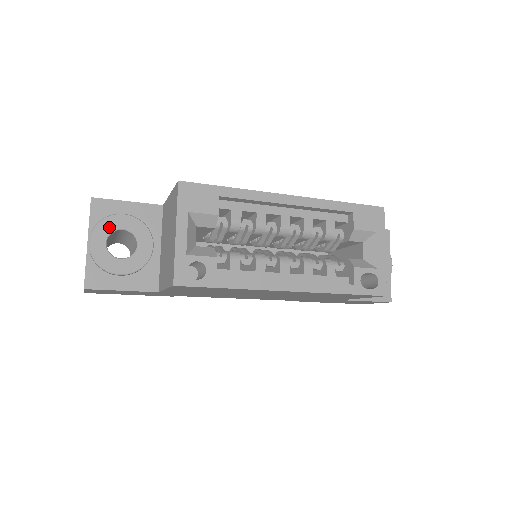
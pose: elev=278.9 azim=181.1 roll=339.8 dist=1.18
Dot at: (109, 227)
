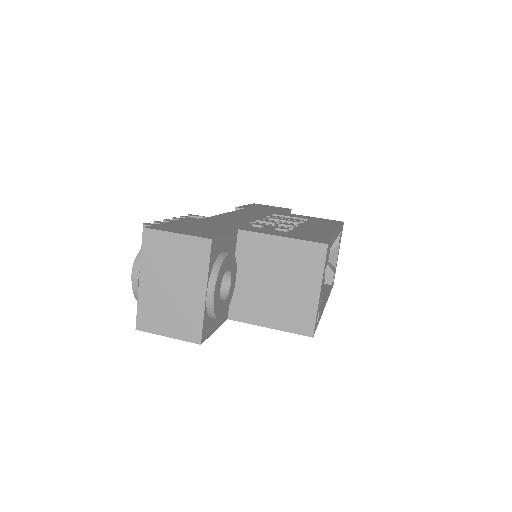
Dot at: (223, 271)
